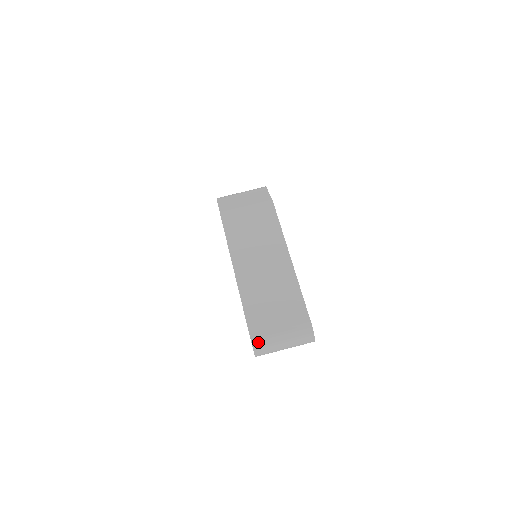
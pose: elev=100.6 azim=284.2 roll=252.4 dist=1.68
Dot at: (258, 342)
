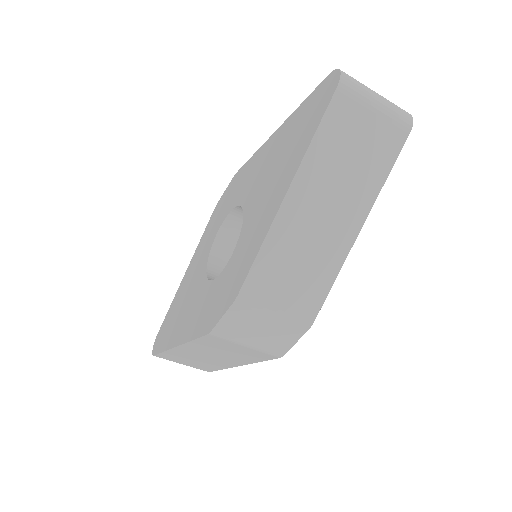
Dot at: (159, 357)
